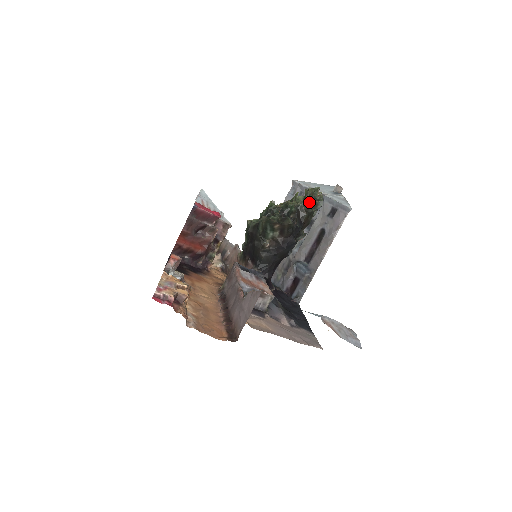
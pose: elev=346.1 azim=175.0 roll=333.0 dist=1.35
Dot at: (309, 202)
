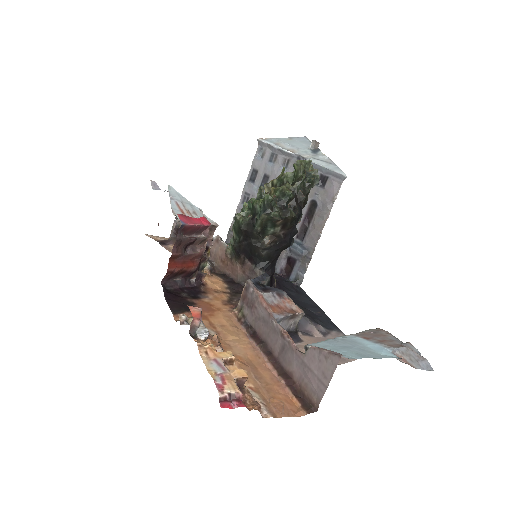
Dot at: (304, 181)
